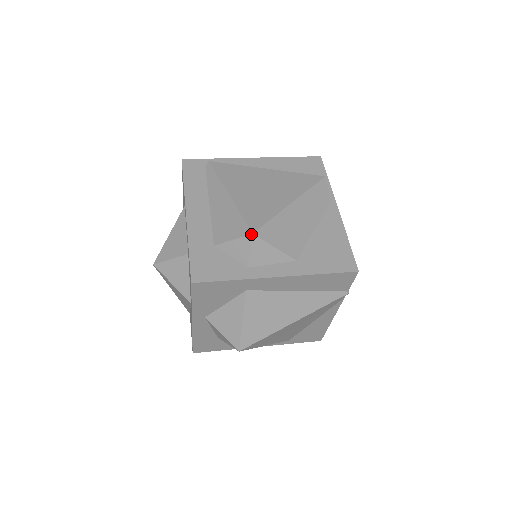
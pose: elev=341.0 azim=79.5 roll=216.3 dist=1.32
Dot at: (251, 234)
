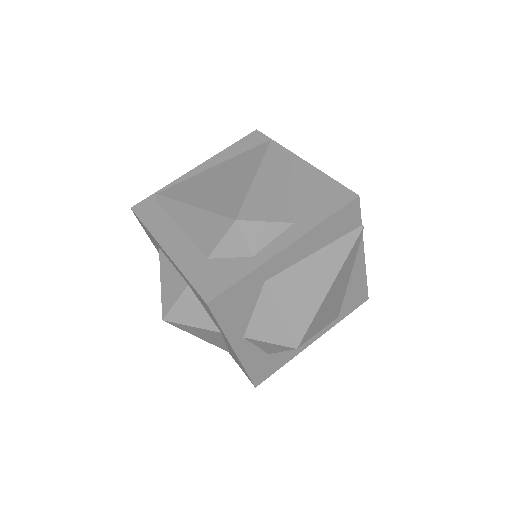
Dot at: (234, 221)
